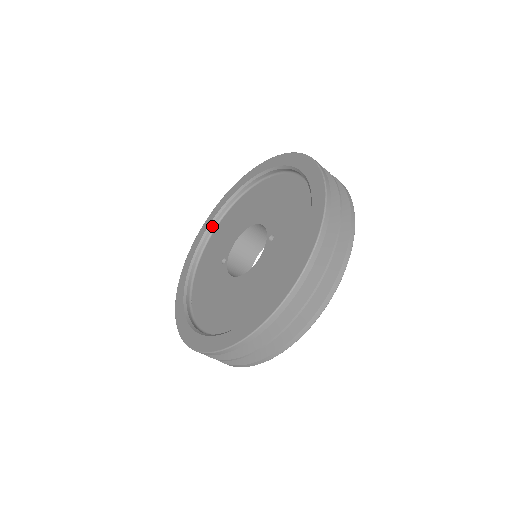
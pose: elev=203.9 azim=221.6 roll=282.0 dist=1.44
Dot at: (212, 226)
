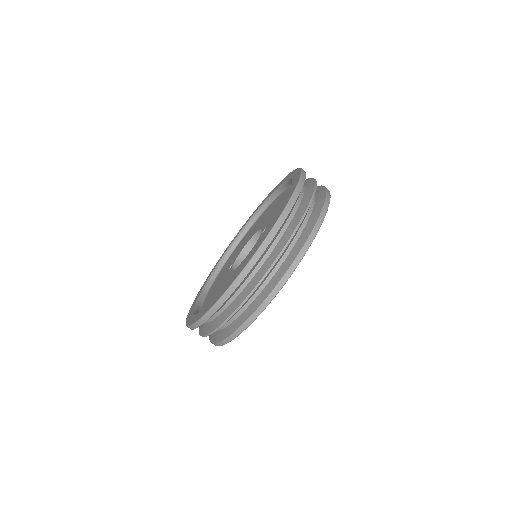
Dot at: (228, 252)
